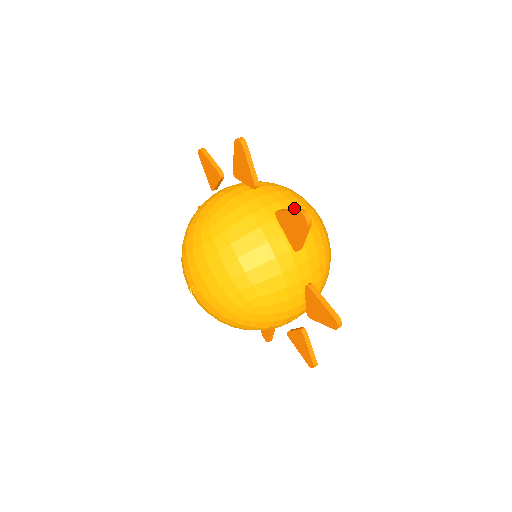
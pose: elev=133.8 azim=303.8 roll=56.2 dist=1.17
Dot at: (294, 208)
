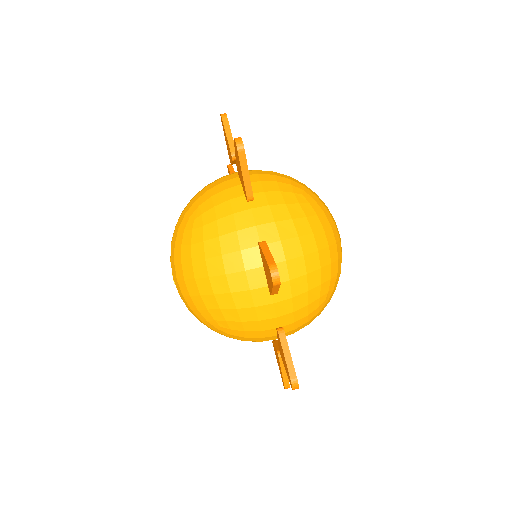
Dot at: (294, 232)
